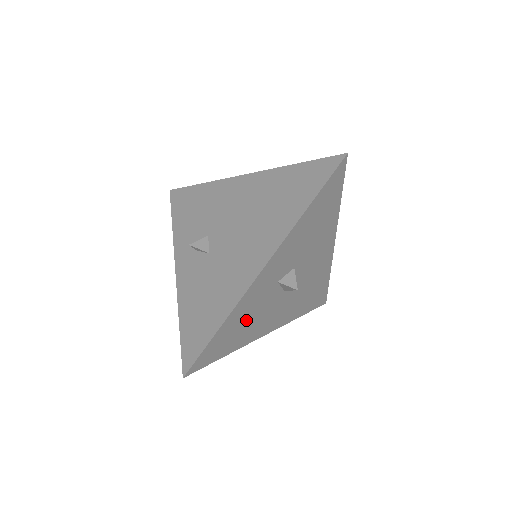
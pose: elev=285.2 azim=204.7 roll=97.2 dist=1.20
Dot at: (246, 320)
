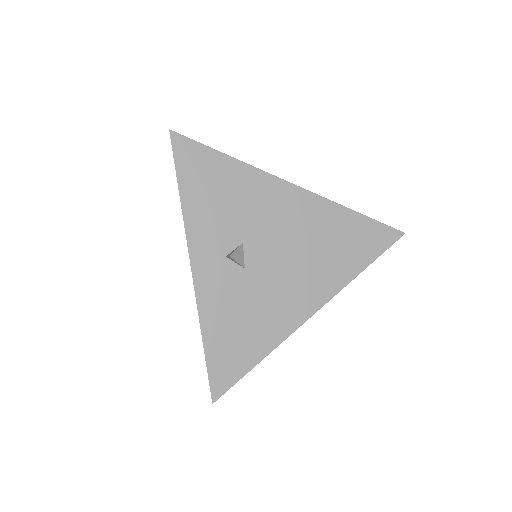
Dot at: occluded
